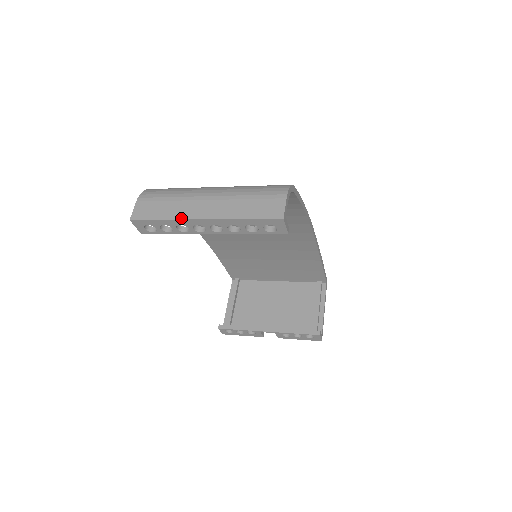
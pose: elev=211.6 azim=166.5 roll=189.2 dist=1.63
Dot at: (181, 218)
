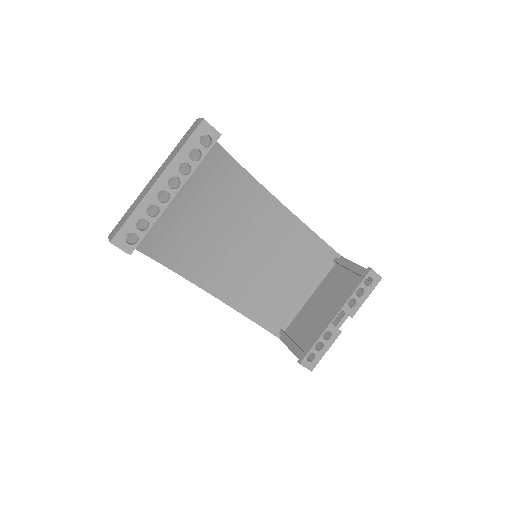
Dot at: (143, 198)
